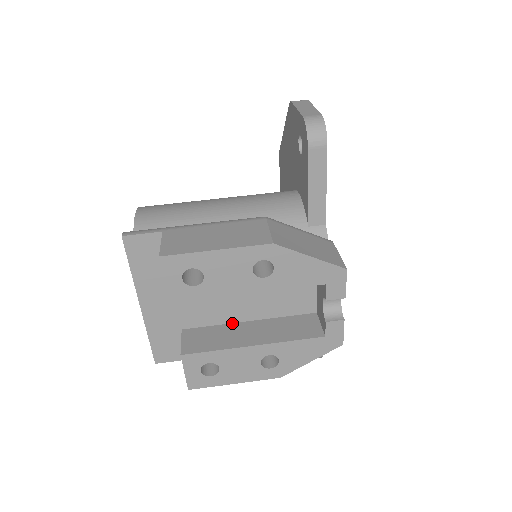
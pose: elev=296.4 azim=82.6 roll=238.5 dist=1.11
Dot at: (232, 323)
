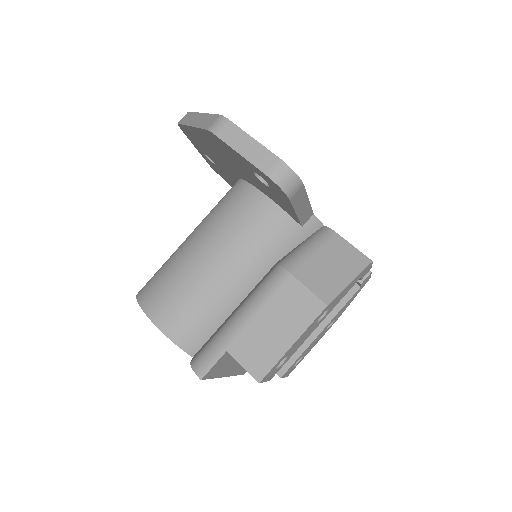
Dot at: occluded
